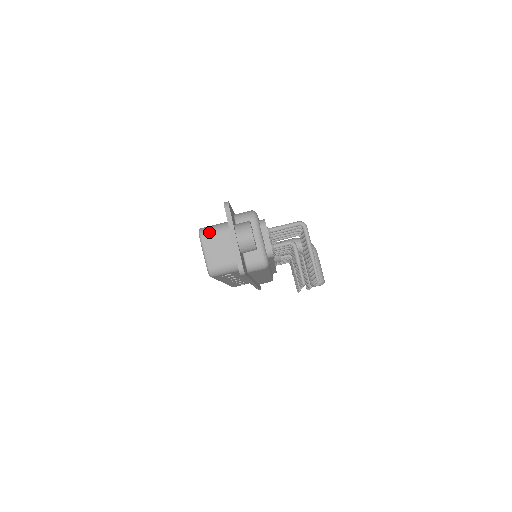
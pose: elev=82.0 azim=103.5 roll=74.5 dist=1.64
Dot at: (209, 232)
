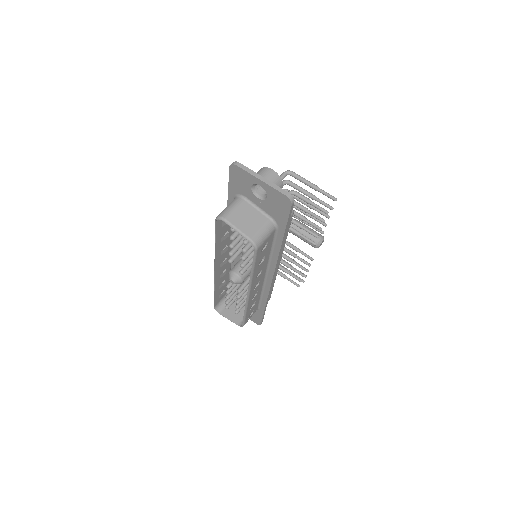
Dot at: (228, 211)
